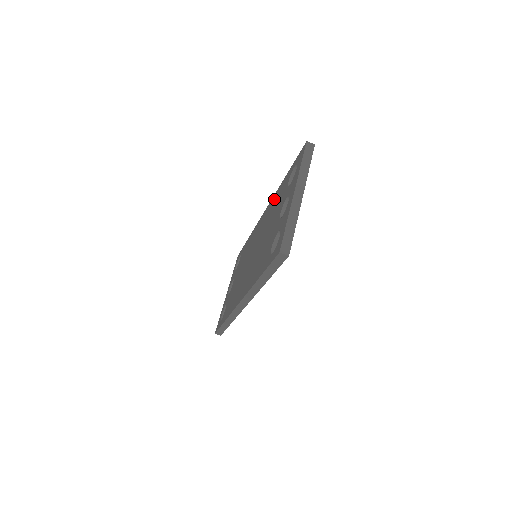
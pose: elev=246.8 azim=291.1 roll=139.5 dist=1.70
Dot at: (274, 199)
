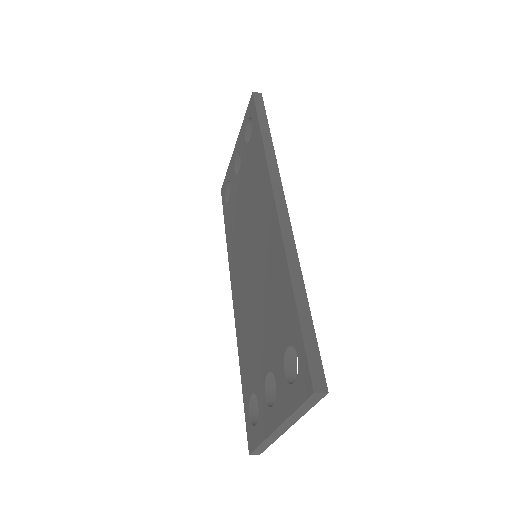
Dot at: (279, 267)
